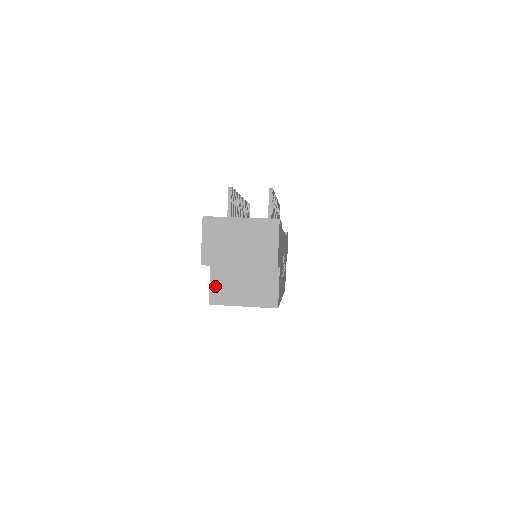
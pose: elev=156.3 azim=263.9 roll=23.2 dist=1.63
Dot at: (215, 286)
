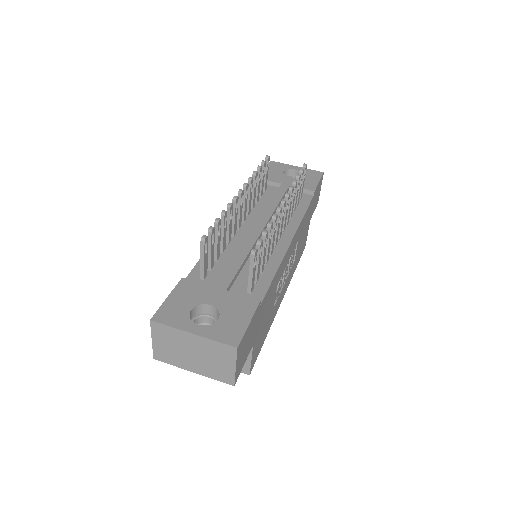
Dot at: occluded
